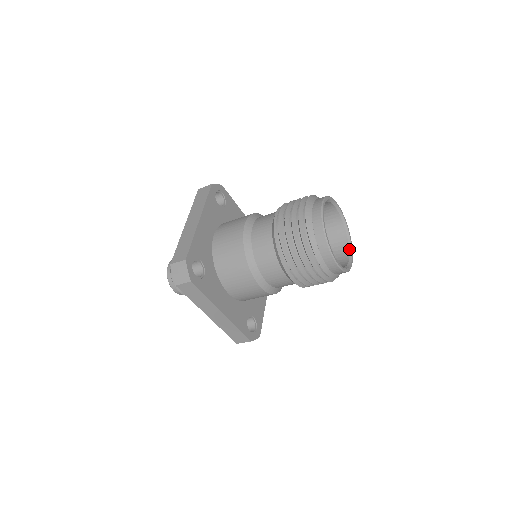
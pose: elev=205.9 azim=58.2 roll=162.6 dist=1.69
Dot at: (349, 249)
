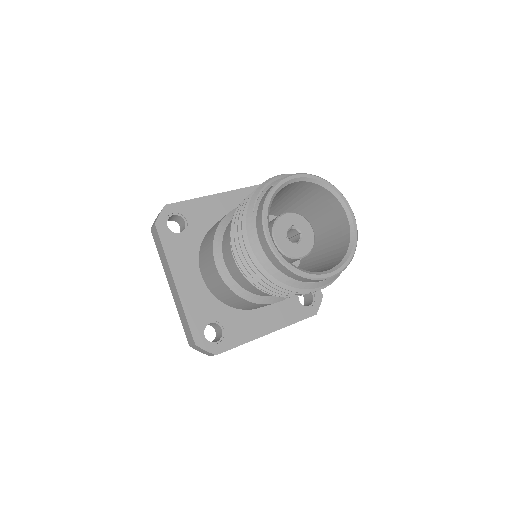
Dot at: (342, 206)
